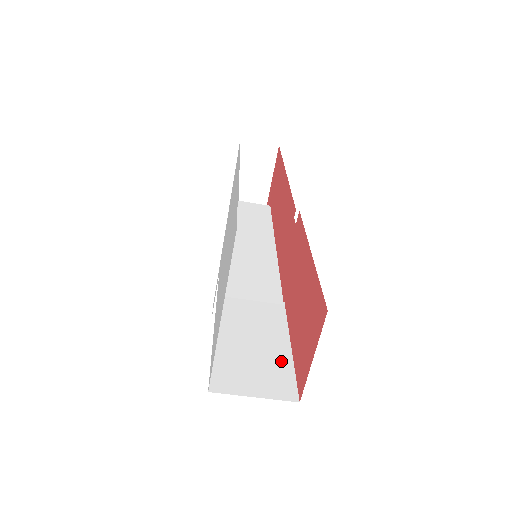
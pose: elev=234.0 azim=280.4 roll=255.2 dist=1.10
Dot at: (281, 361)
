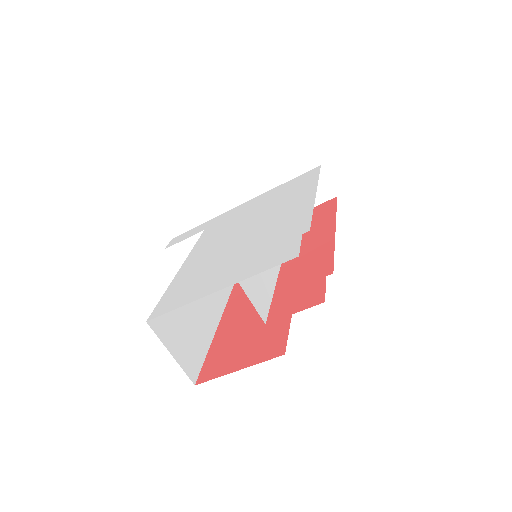
Dot at: (202, 342)
